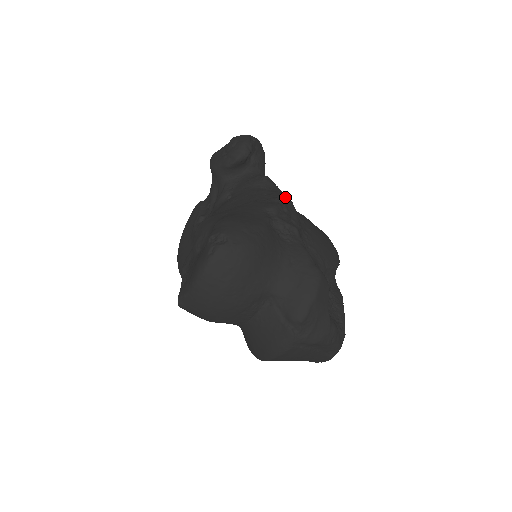
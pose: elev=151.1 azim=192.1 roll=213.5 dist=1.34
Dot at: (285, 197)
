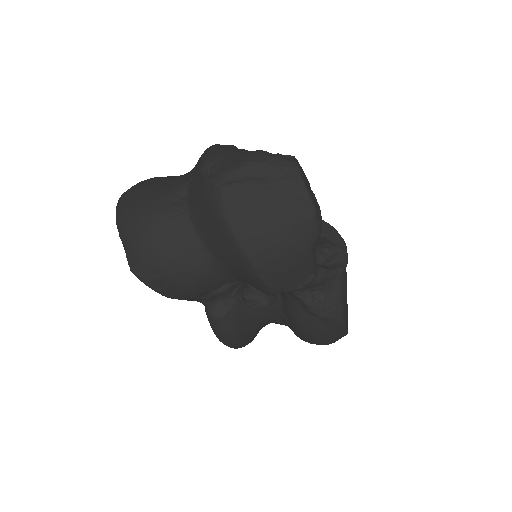
Dot at: occluded
